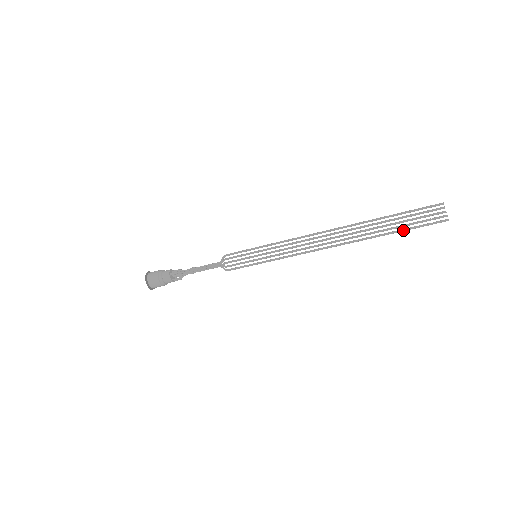
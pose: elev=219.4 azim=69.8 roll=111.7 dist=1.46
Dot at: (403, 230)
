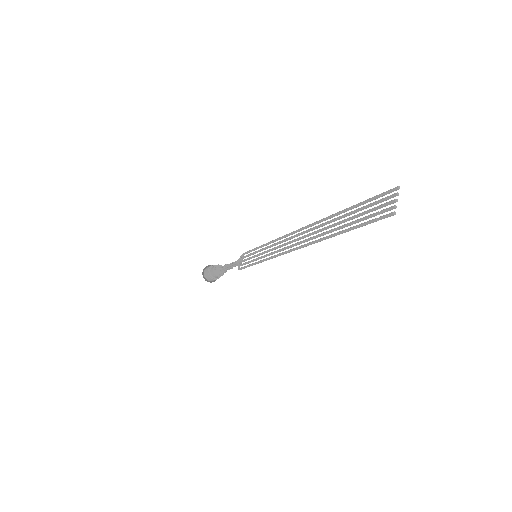
Dot at: (349, 229)
